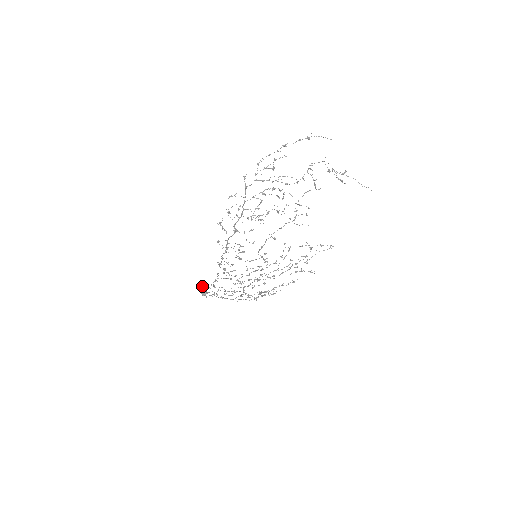
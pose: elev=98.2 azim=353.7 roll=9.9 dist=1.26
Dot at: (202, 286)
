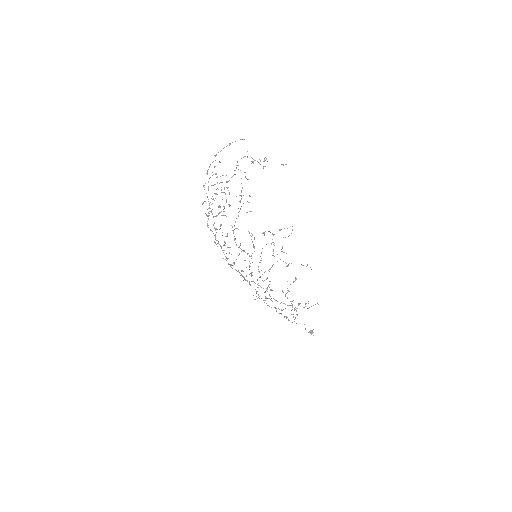
Dot at: occluded
